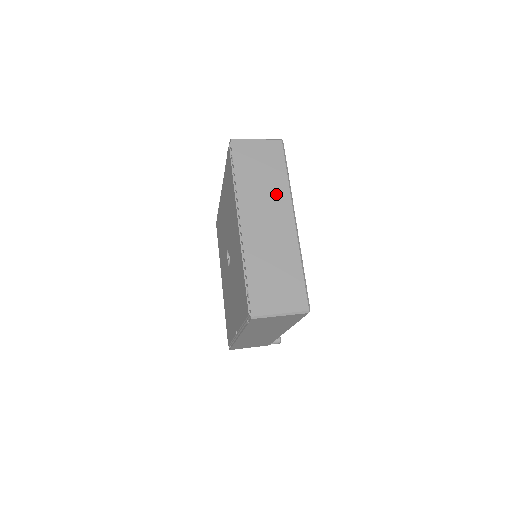
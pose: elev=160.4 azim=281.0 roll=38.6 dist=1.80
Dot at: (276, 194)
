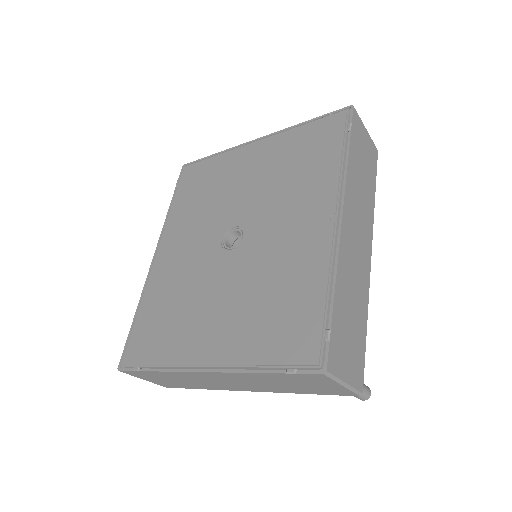
Dot at: occluded
